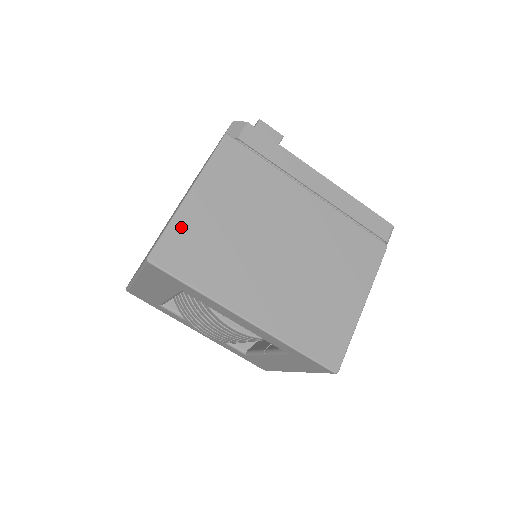
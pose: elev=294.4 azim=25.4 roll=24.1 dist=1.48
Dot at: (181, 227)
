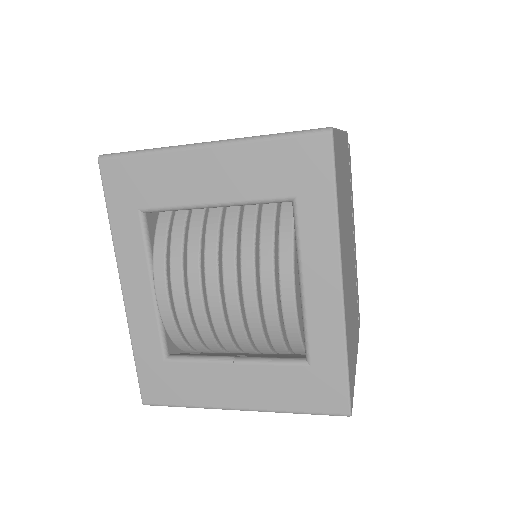
Dot at: (339, 144)
